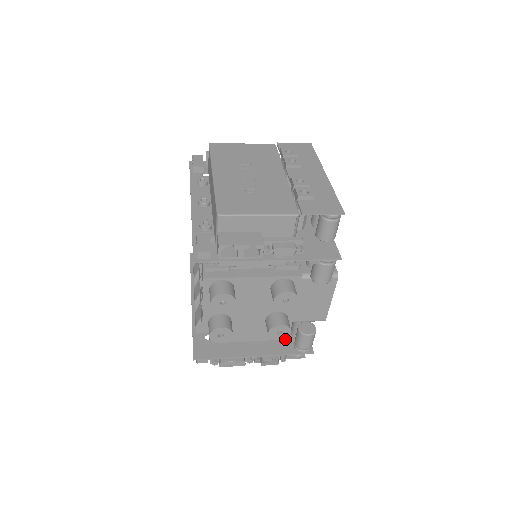
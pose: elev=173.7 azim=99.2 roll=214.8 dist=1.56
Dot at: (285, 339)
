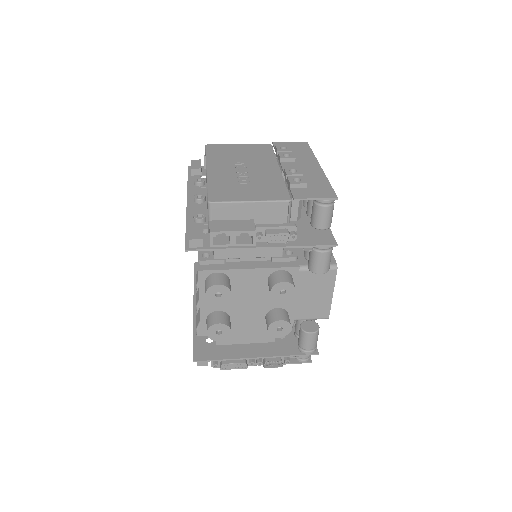
Dot at: (288, 341)
